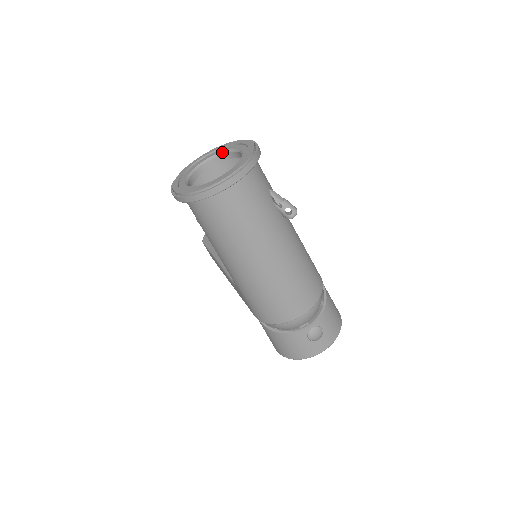
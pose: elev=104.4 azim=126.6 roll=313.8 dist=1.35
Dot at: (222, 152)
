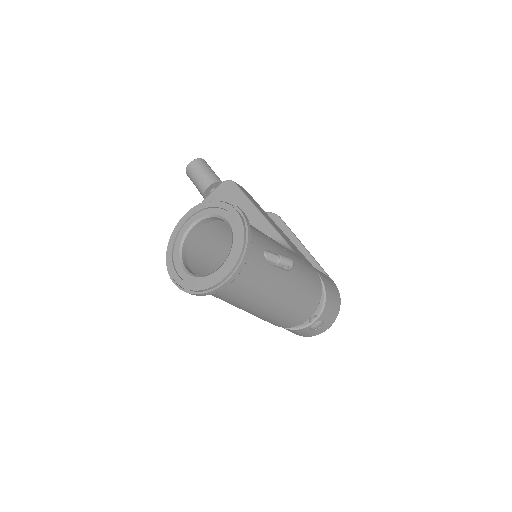
Dot at: (210, 215)
